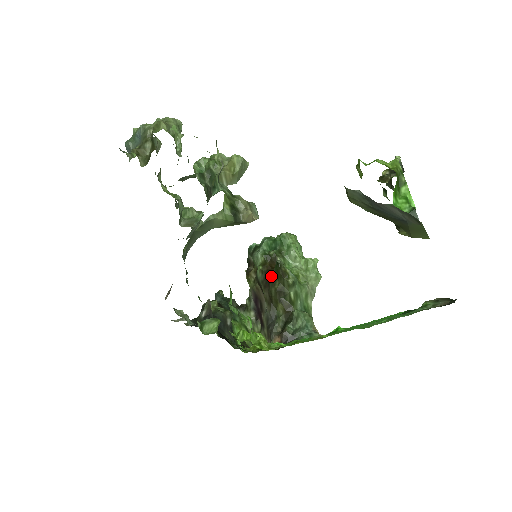
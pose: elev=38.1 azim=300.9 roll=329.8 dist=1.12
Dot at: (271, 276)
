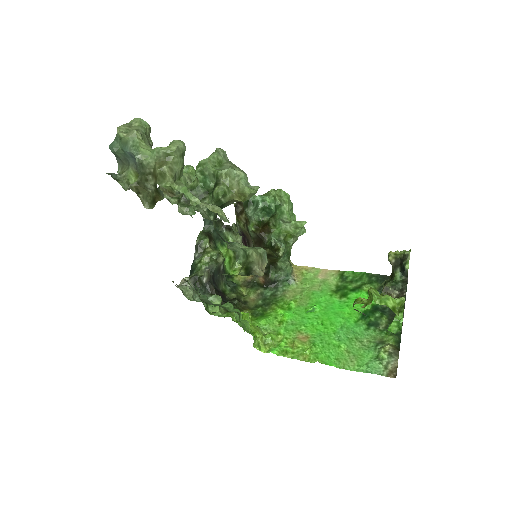
Dot at: (263, 243)
